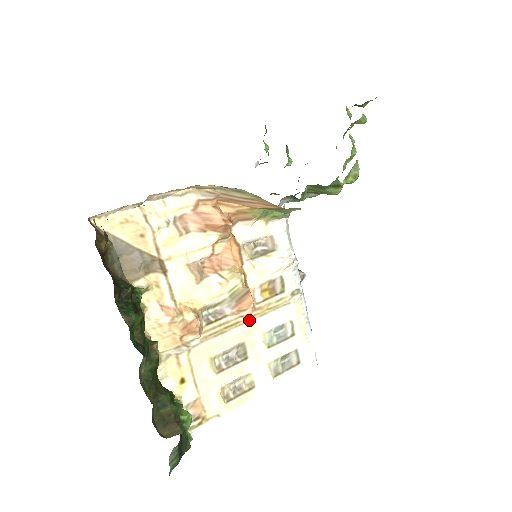
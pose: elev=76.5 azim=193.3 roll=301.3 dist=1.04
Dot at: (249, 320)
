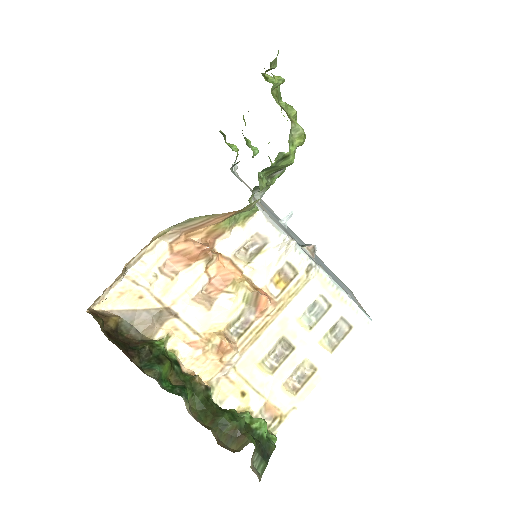
Dot at: (276, 315)
